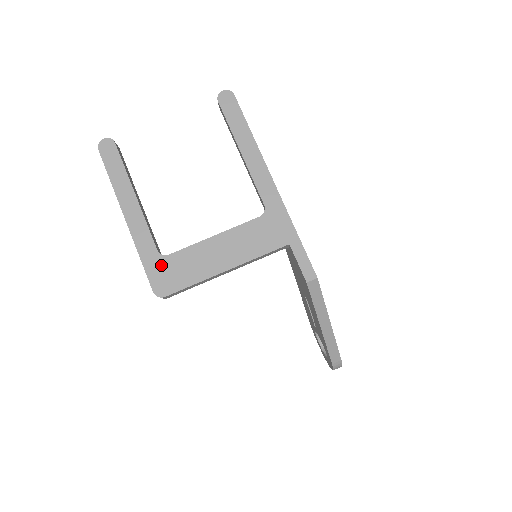
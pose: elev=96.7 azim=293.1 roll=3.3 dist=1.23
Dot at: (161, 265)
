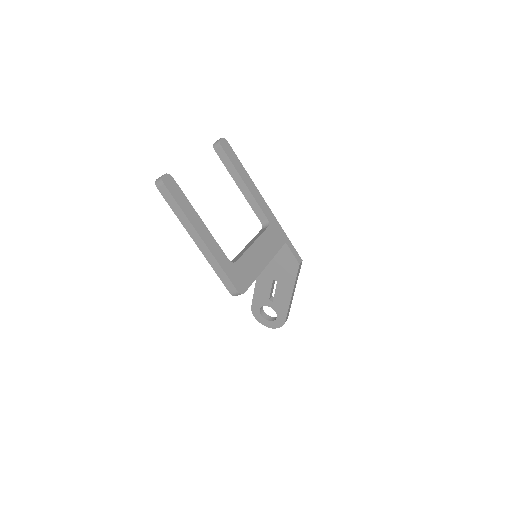
Dot at: (235, 270)
